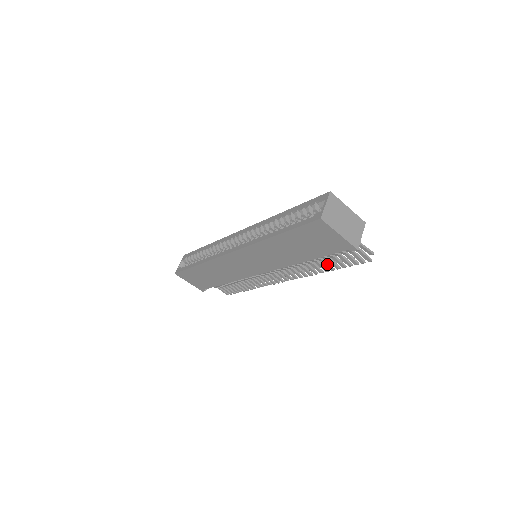
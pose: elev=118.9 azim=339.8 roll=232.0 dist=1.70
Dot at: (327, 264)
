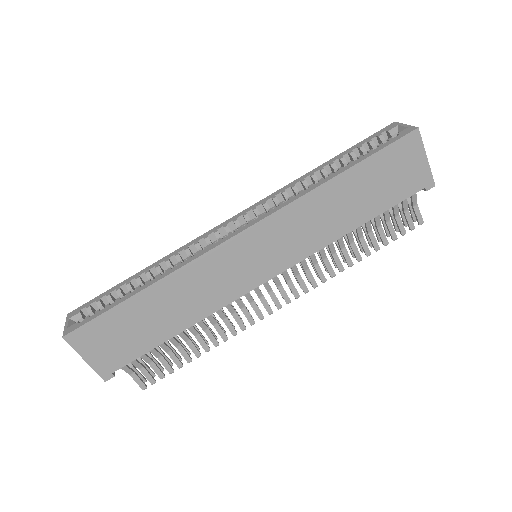
Dot at: (366, 243)
